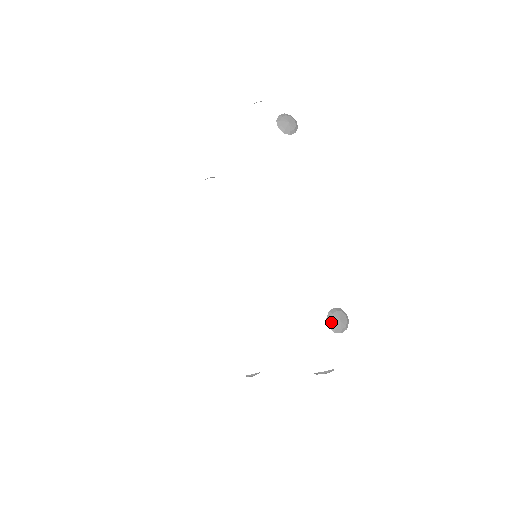
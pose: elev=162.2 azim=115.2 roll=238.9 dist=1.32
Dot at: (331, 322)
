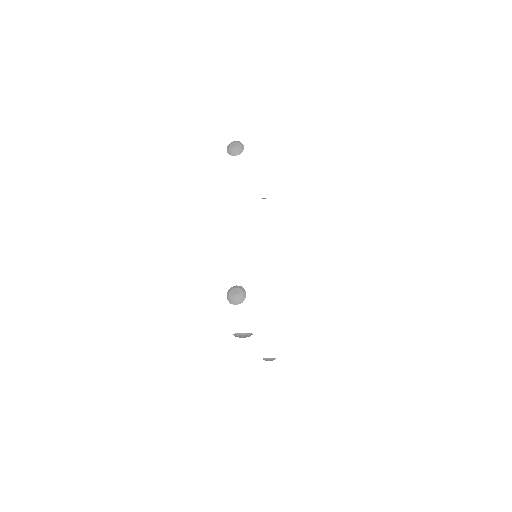
Dot at: occluded
